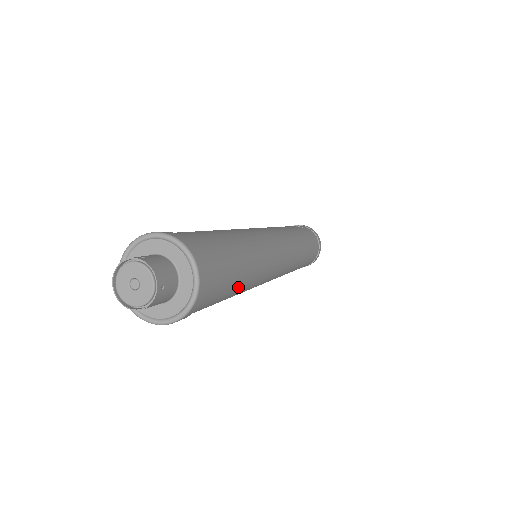
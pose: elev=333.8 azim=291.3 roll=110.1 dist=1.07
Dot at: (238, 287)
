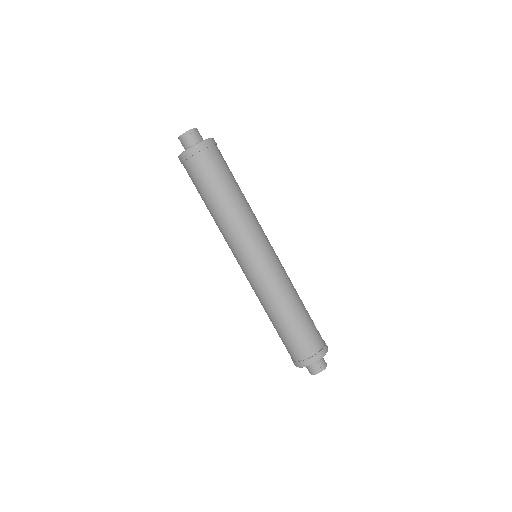
Dot at: (218, 196)
